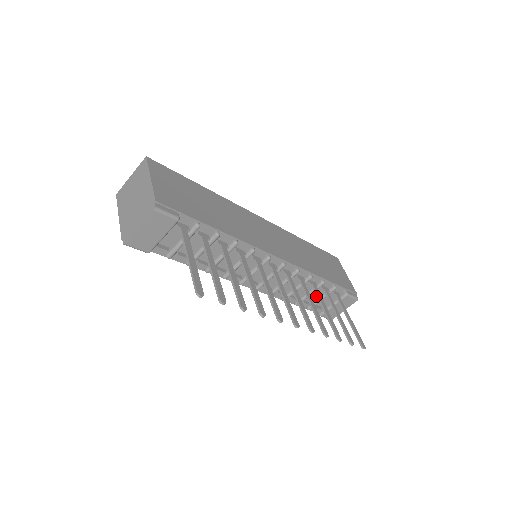
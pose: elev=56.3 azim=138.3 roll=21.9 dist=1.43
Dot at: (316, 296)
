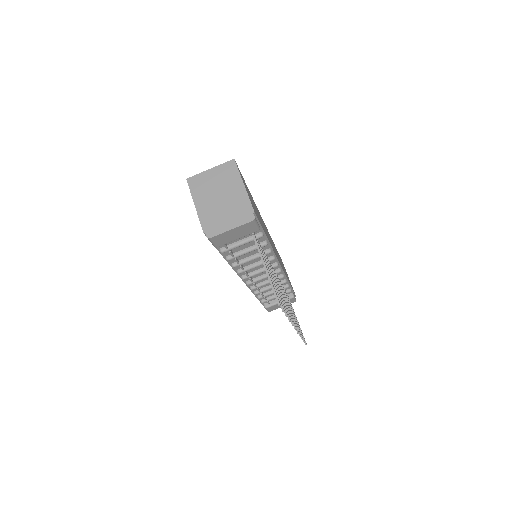
Dot at: (273, 294)
